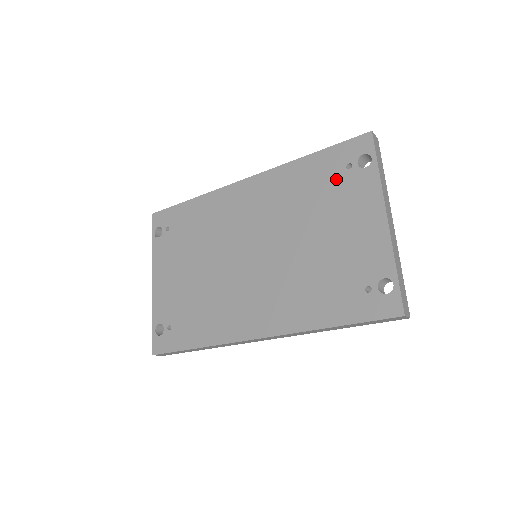
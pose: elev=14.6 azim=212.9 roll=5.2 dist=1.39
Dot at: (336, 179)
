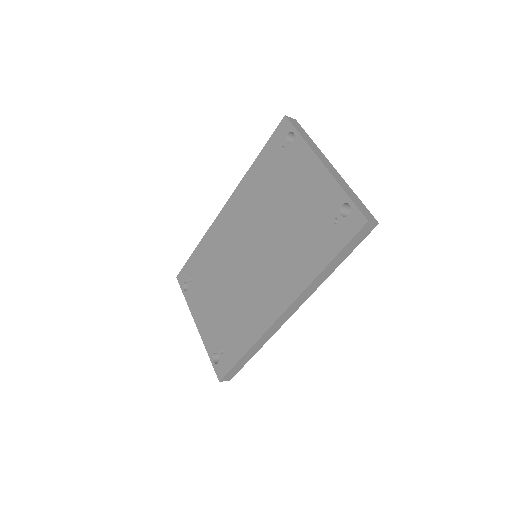
Dot at: (279, 163)
